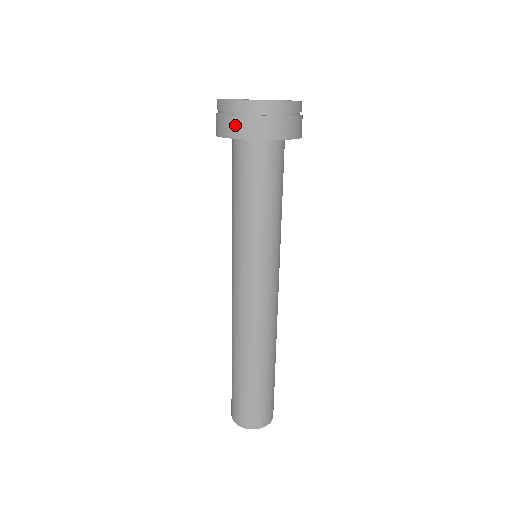
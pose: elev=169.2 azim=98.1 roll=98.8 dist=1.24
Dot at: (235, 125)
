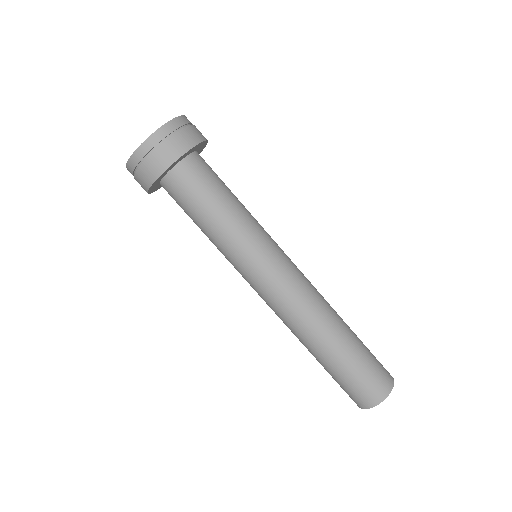
Dot at: (140, 183)
